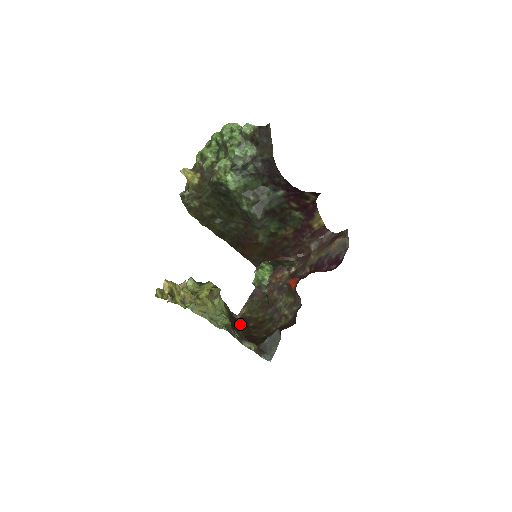
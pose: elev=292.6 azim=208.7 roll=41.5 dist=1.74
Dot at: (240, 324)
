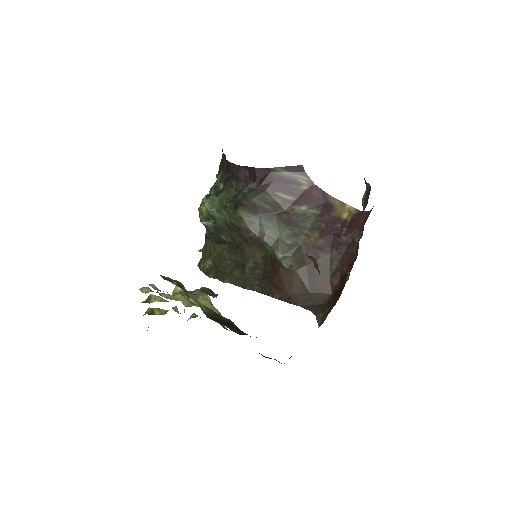
Dot at: (250, 336)
